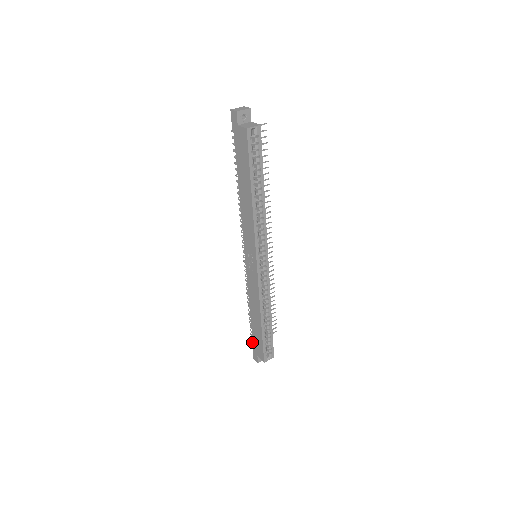
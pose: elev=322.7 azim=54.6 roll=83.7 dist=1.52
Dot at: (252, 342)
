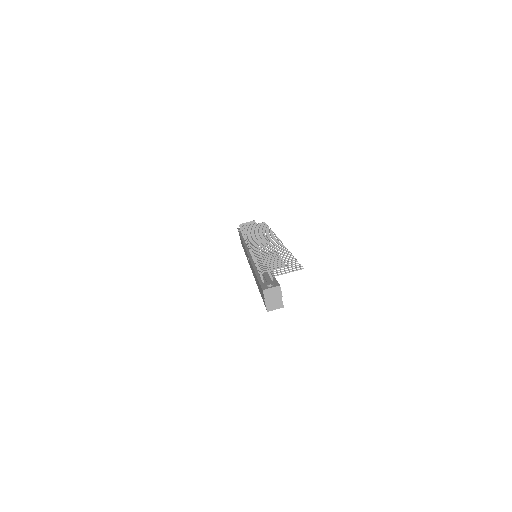
Dot at: occluded
